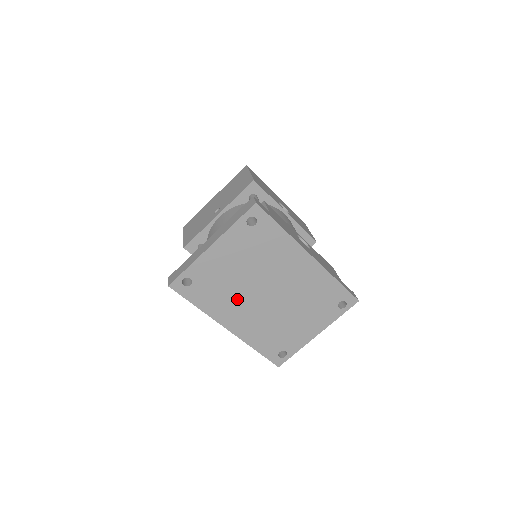
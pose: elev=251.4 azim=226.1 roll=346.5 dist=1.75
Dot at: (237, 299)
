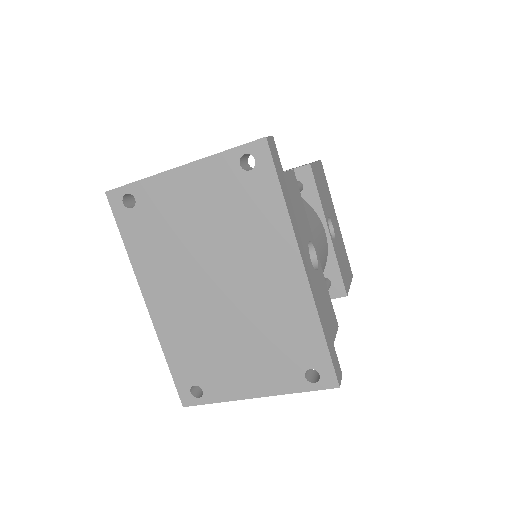
Dot at: (177, 267)
